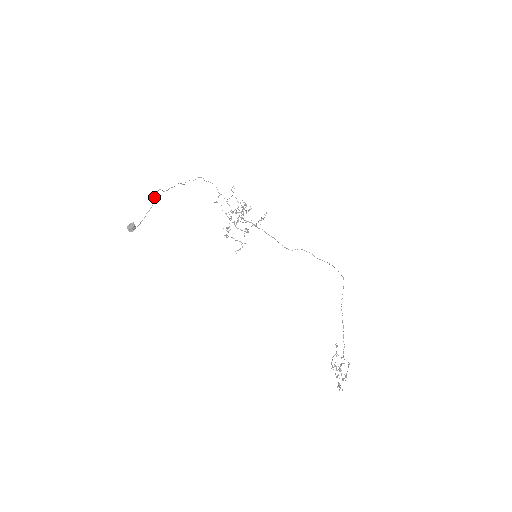
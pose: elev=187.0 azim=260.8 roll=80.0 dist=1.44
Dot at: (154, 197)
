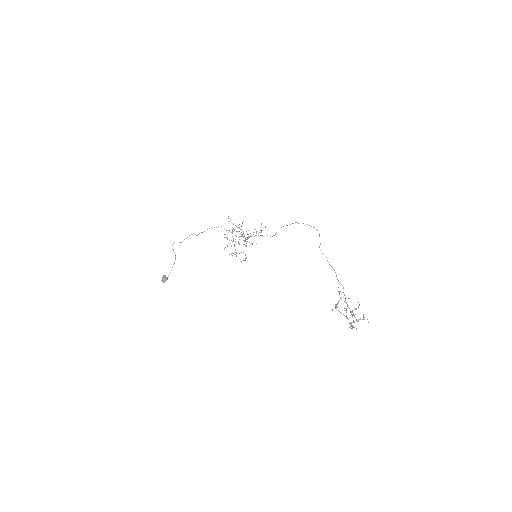
Dot at: occluded
